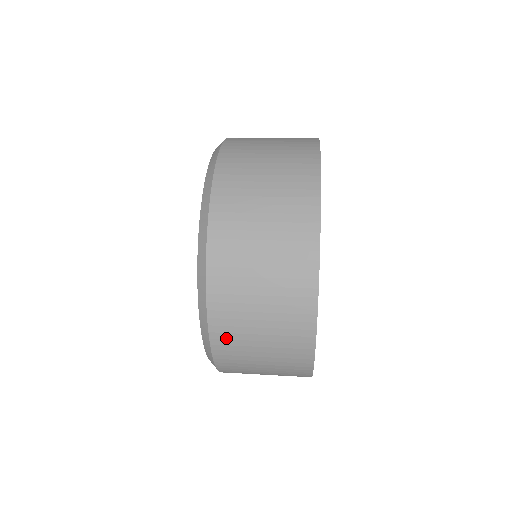
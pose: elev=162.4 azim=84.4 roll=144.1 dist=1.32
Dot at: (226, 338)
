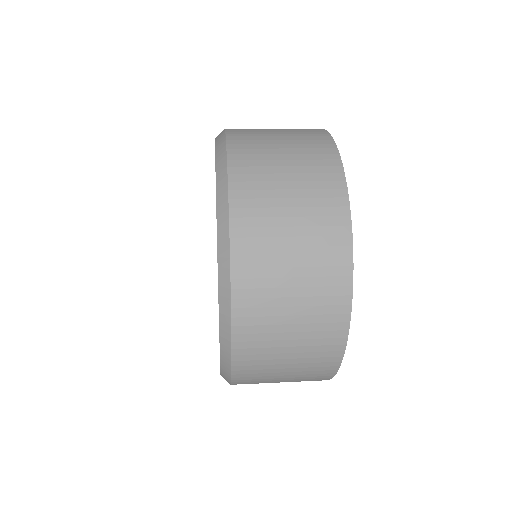
Dot at: occluded
